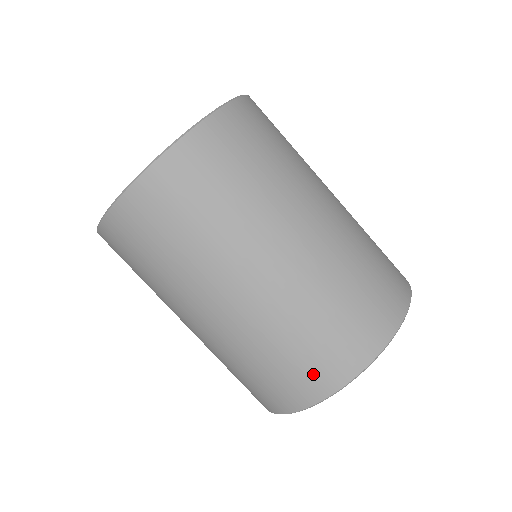
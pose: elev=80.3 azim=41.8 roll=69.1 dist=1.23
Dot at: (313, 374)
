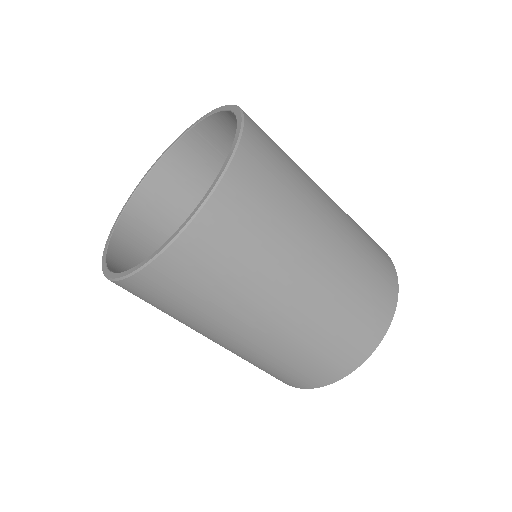
Dot at: occluded
